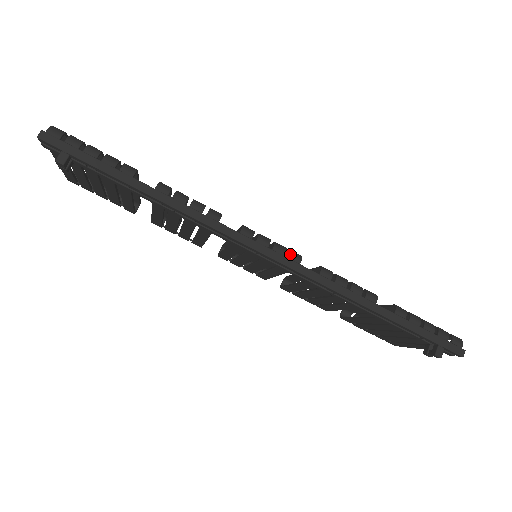
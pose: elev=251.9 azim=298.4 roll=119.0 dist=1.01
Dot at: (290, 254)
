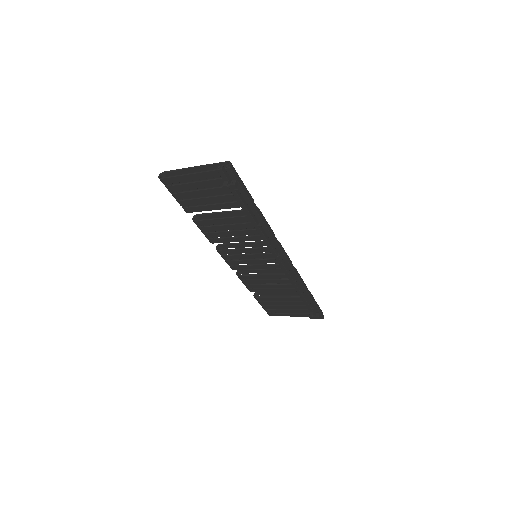
Dot at: occluded
